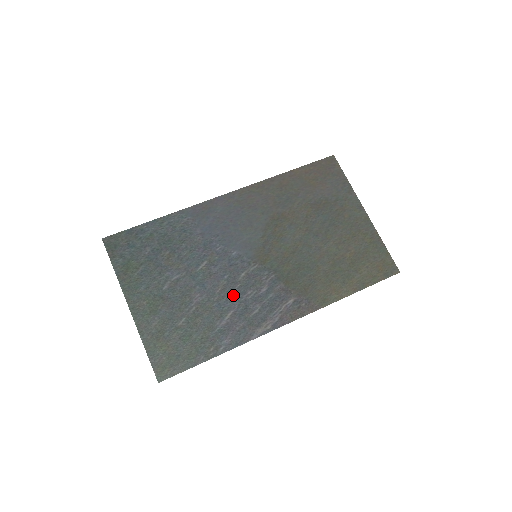
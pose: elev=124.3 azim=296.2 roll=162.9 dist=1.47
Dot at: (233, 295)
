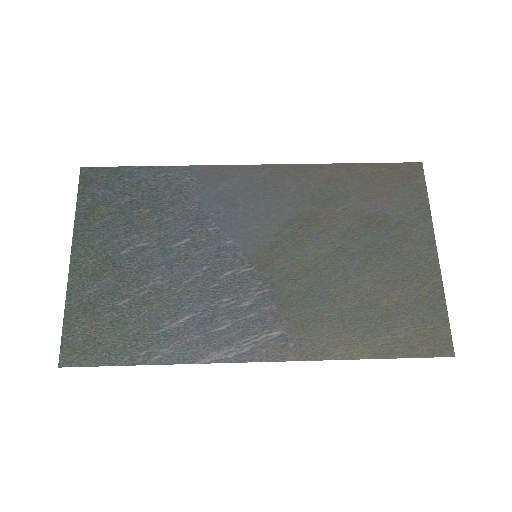
Dot at: (203, 294)
